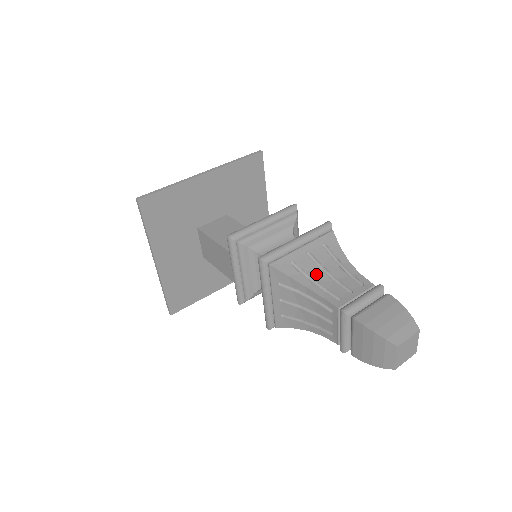
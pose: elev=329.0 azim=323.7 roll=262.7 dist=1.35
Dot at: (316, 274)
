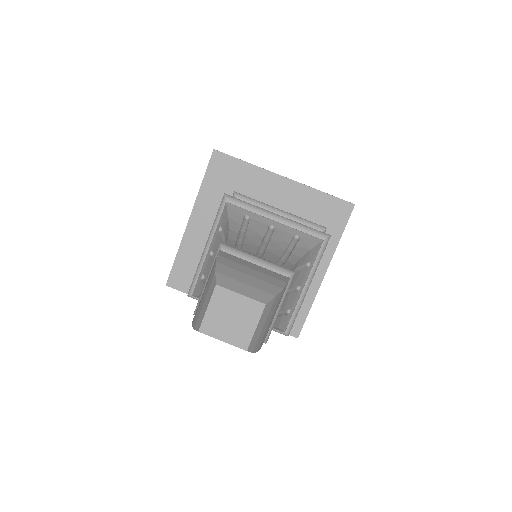
Dot at: (254, 235)
